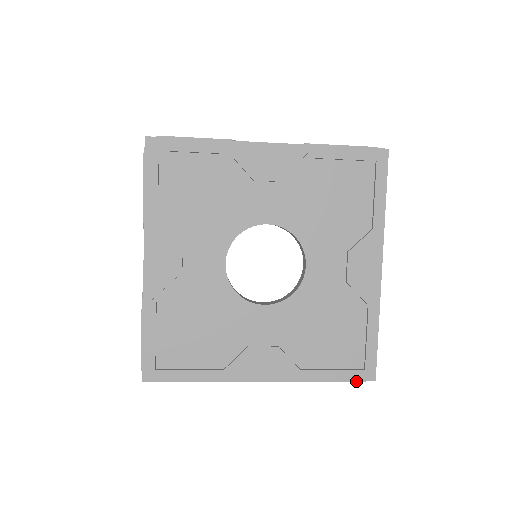
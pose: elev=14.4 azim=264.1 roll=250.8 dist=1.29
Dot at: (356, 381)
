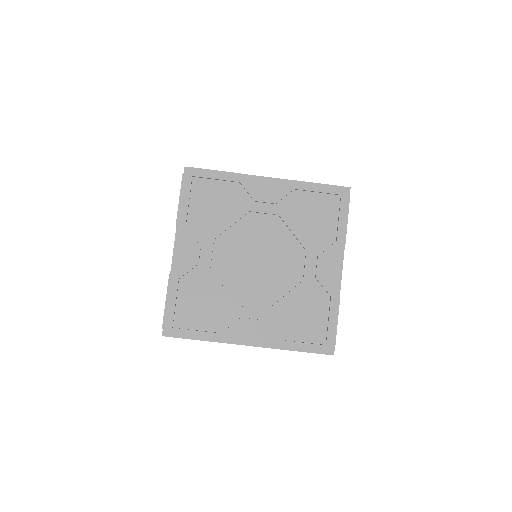
Dot at: (336, 186)
